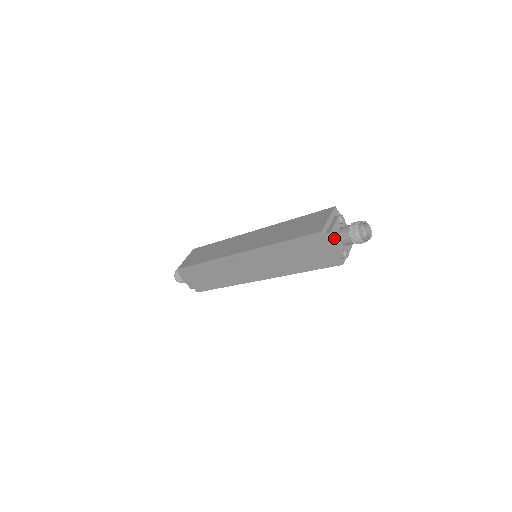
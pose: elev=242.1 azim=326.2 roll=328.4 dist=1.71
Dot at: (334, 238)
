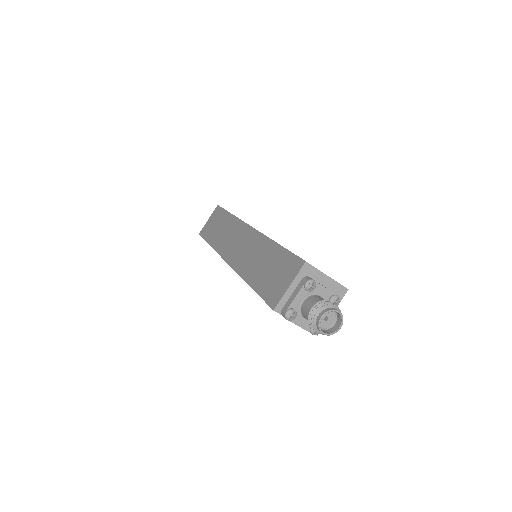
Dot at: (291, 320)
